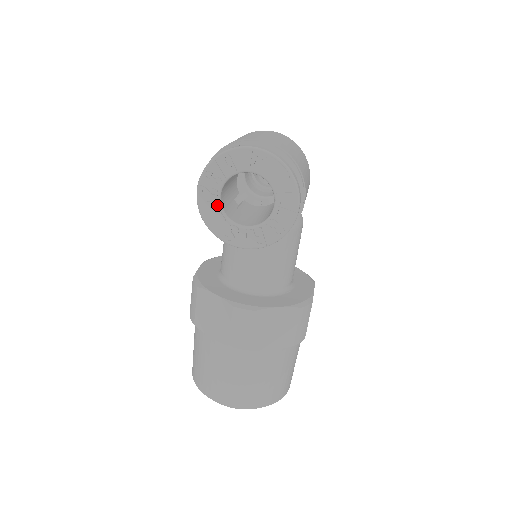
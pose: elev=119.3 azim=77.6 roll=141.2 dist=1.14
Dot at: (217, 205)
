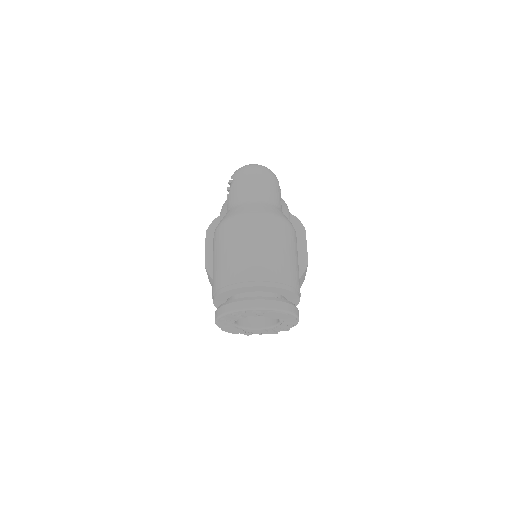
Dot at: (234, 327)
